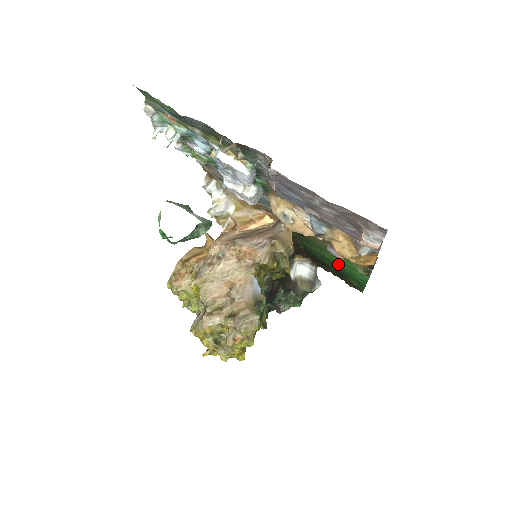
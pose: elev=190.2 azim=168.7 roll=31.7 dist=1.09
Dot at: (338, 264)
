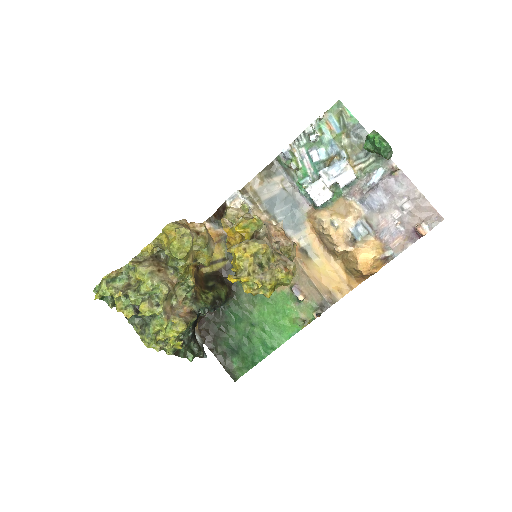
Dot at: (255, 328)
